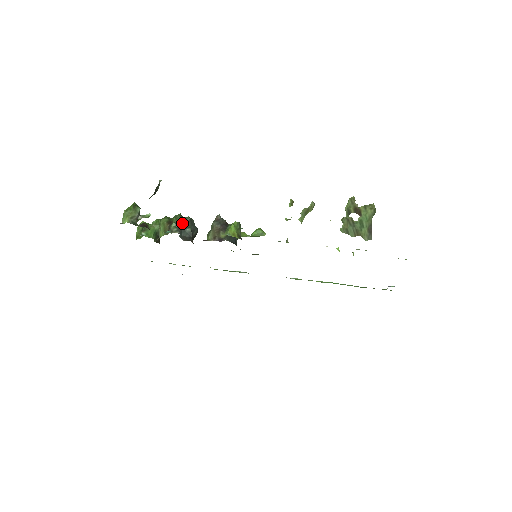
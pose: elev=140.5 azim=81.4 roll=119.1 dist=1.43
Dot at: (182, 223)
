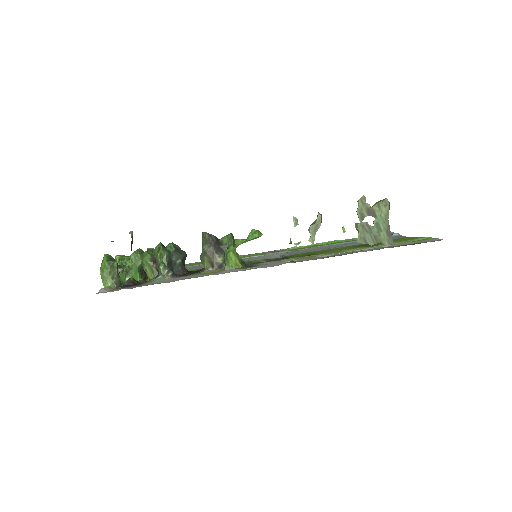
Dot at: (169, 258)
